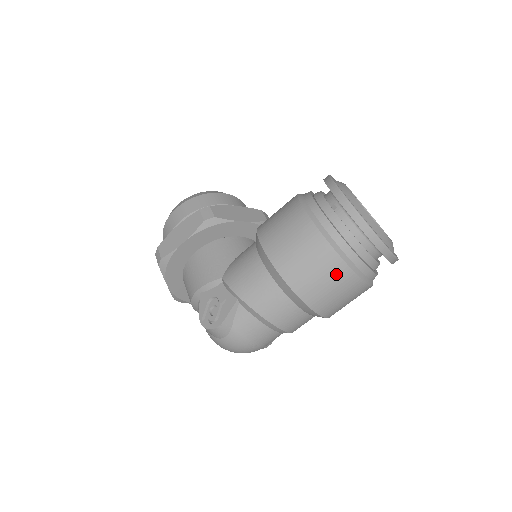
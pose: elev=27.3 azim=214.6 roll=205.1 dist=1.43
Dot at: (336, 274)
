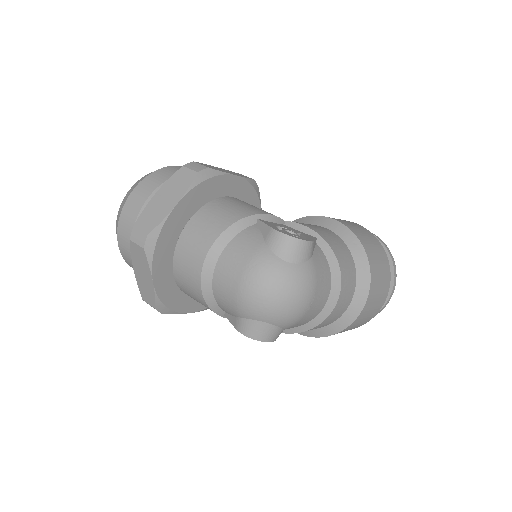
Dot at: (386, 271)
